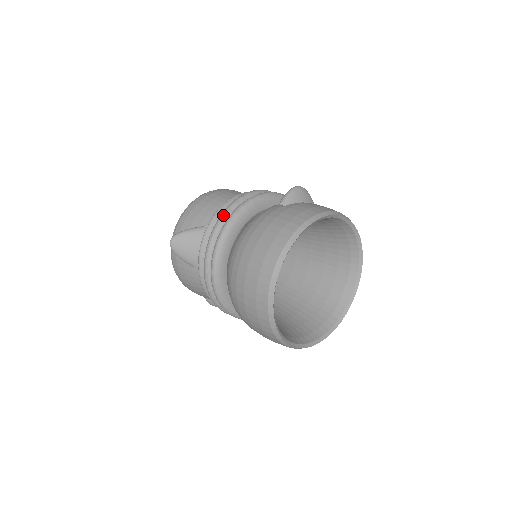
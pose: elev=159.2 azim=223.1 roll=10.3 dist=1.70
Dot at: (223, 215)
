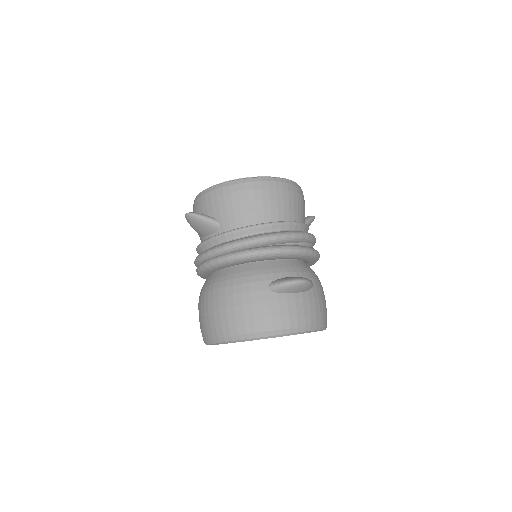
Dot at: (228, 247)
